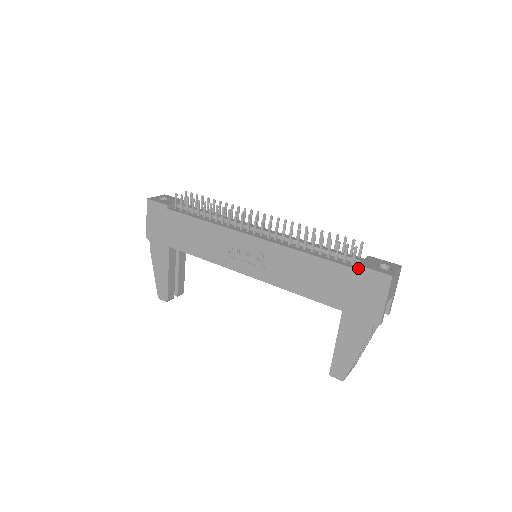
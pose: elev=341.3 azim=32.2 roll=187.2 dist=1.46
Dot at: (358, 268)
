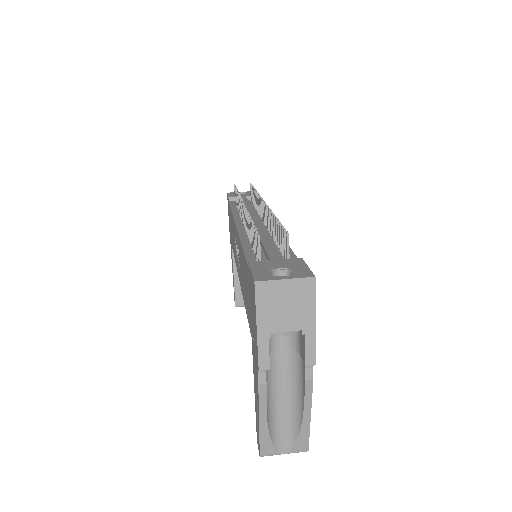
Dot at: (249, 267)
